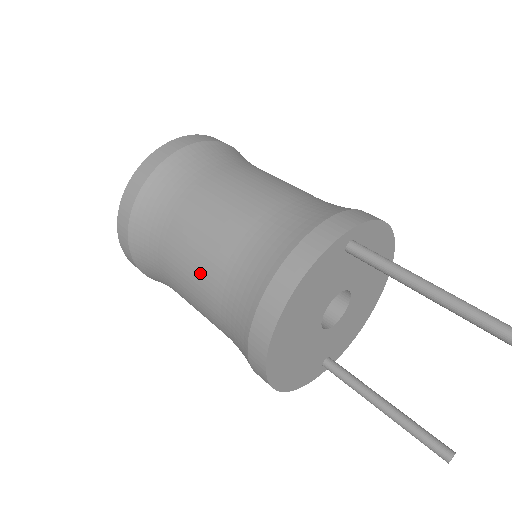
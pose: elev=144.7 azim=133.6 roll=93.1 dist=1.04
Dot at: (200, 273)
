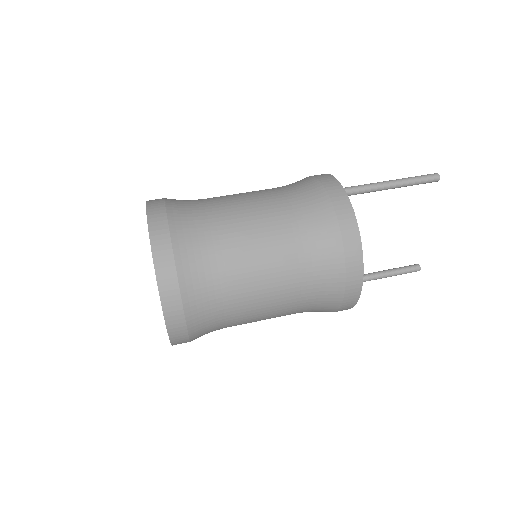
Dot at: (278, 276)
